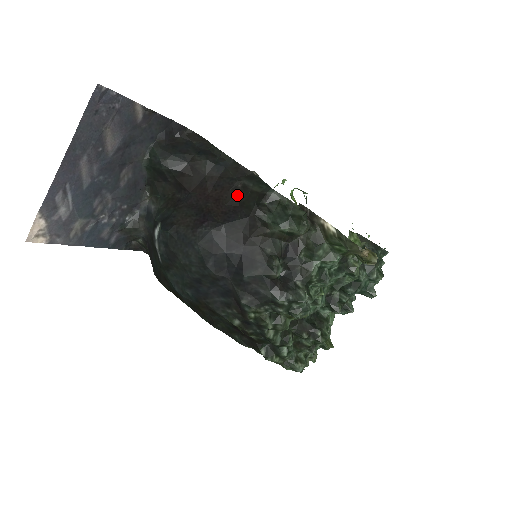
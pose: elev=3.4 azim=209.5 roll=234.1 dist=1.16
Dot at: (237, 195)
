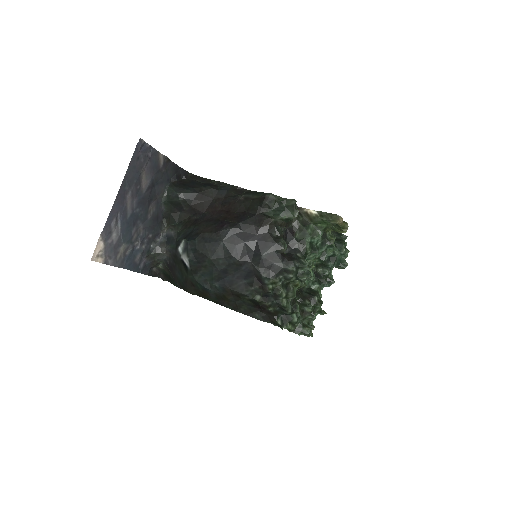
Dot at: (242, 205)
